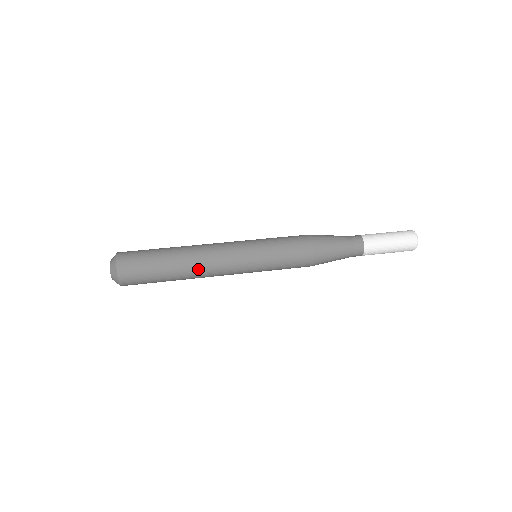
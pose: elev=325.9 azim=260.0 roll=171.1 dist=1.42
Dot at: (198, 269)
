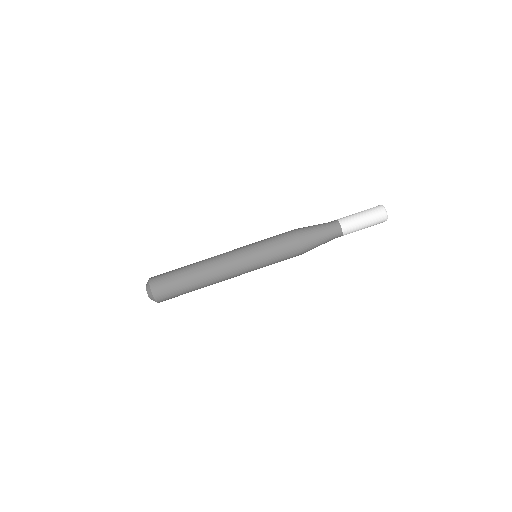
Dot at: (215, 283)
